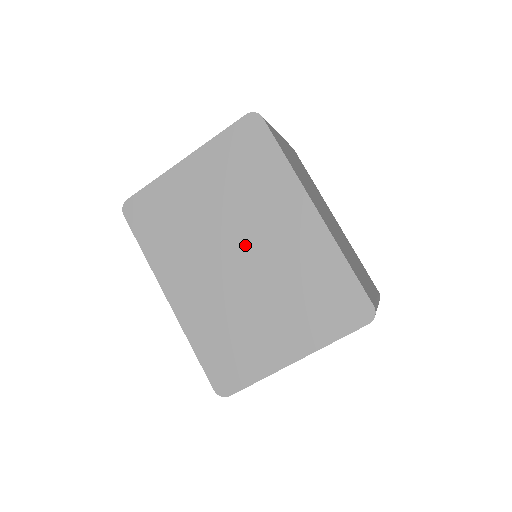
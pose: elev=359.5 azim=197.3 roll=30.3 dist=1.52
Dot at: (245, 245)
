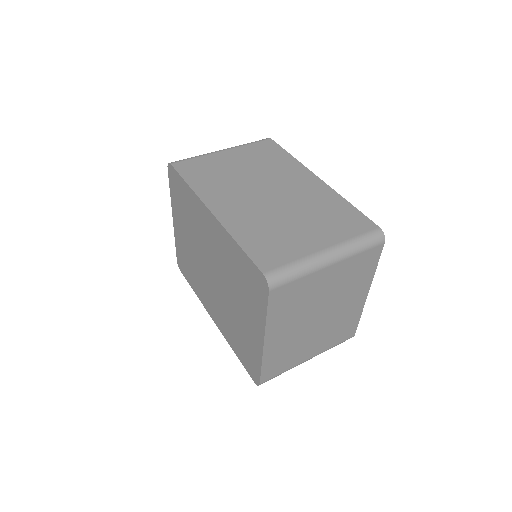
Dot at: (209, 262)
